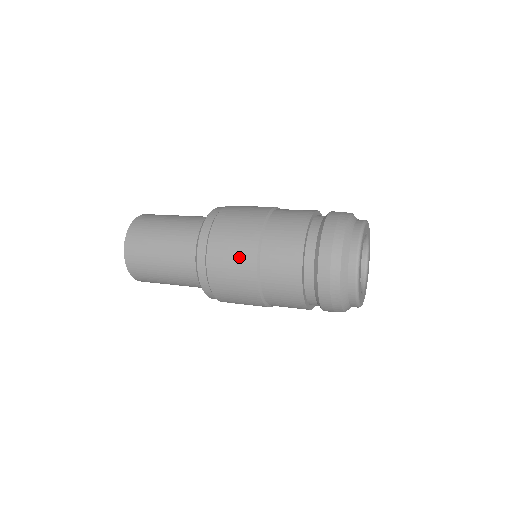
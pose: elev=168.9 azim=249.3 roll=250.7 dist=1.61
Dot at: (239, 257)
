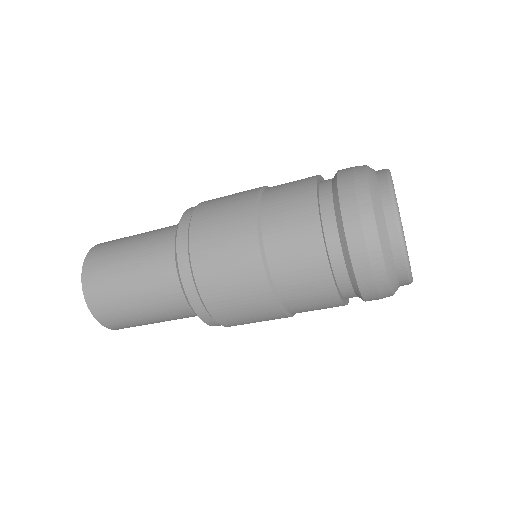
Dot at: (232, 215)
